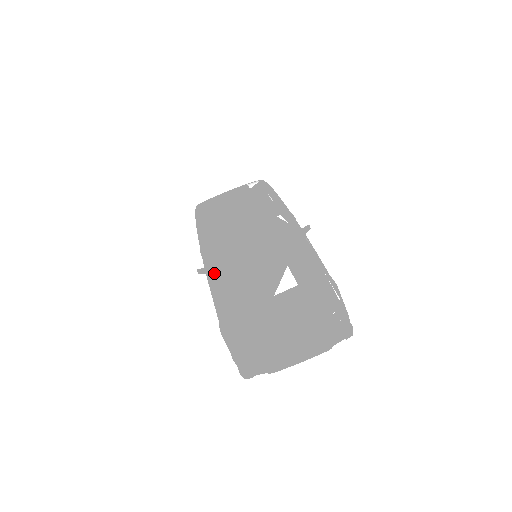
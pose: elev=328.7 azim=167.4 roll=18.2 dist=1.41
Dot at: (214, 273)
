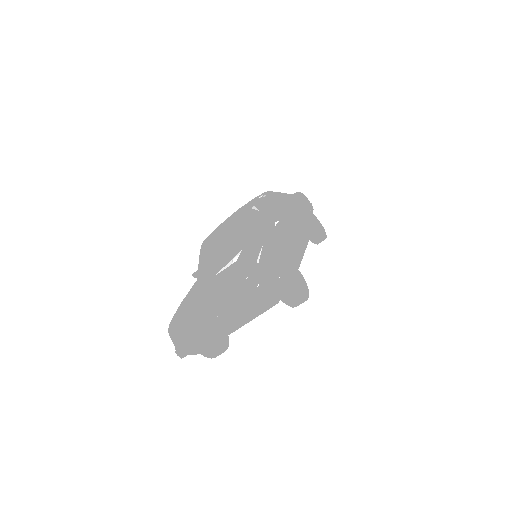
Dot at: (198, 272)
